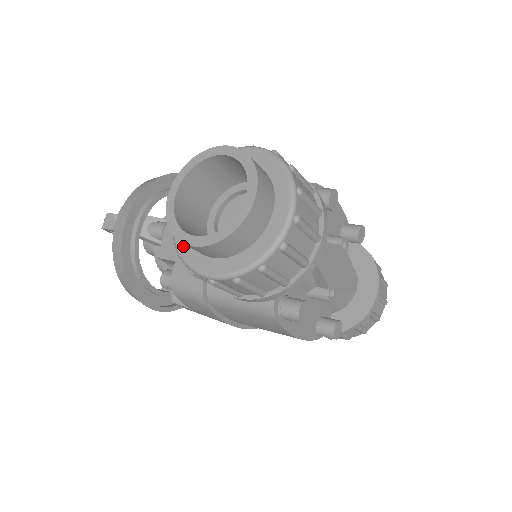
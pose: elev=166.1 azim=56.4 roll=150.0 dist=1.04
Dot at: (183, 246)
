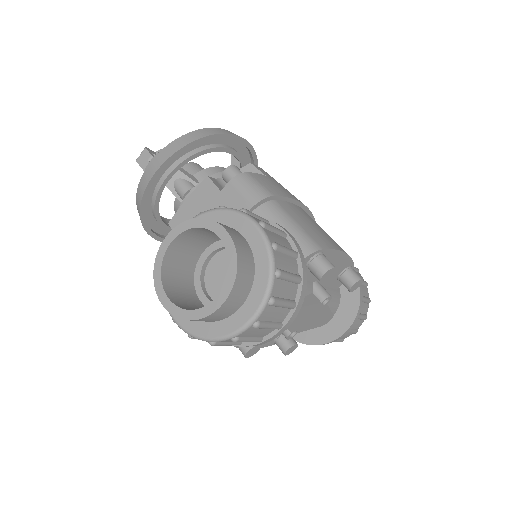
Dot at: occluded
